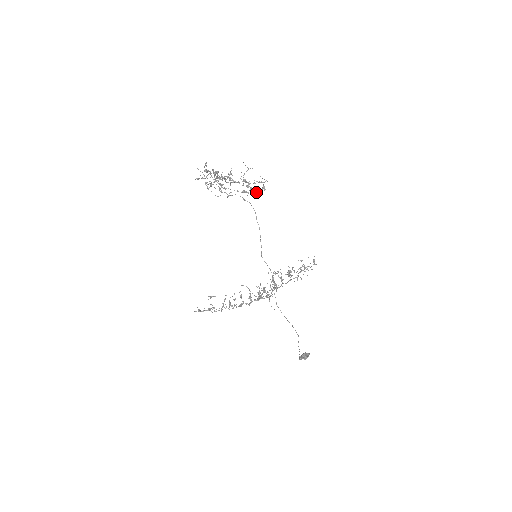
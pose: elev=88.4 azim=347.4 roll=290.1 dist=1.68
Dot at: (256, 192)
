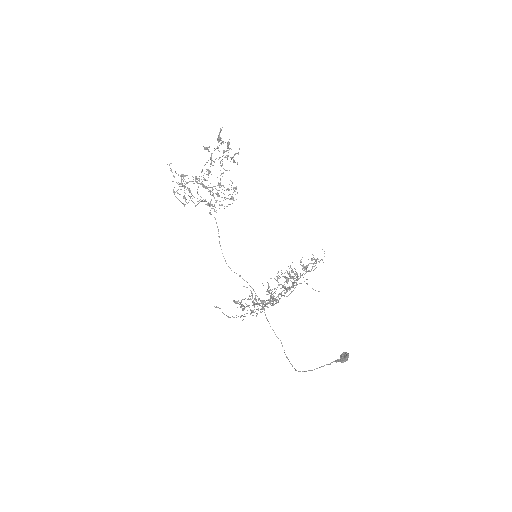
Dot at: (222, 205)
